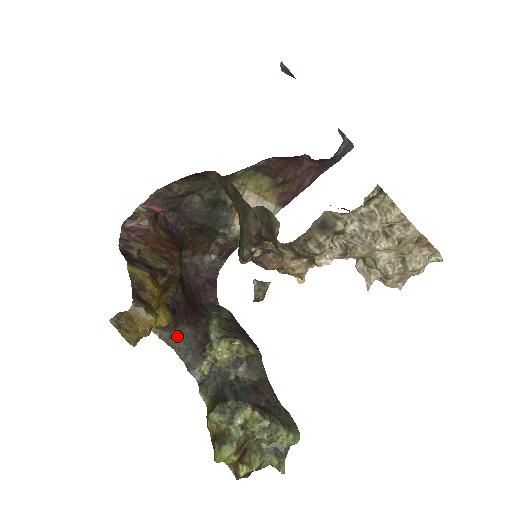
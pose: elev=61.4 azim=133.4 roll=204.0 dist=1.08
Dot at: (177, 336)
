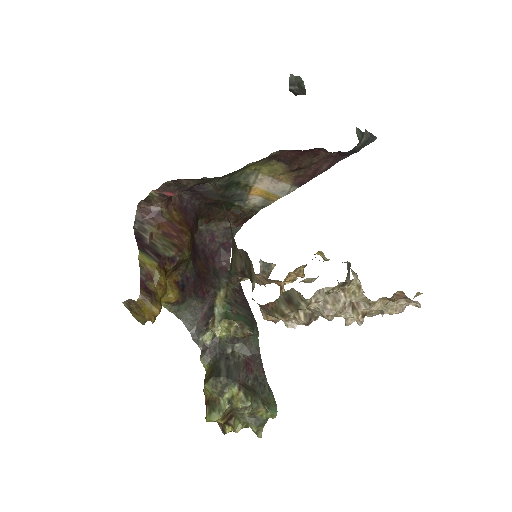
Dot at: (185, 309)
